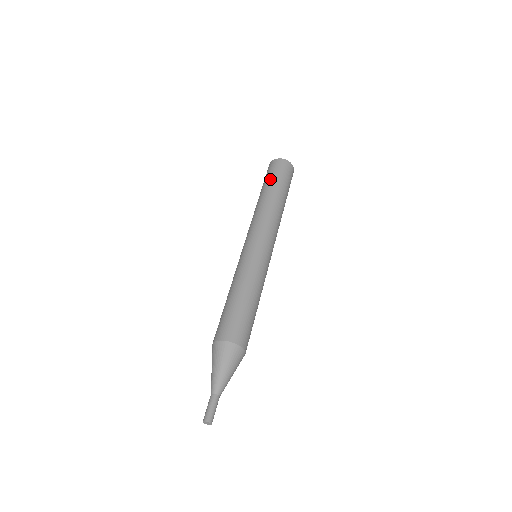
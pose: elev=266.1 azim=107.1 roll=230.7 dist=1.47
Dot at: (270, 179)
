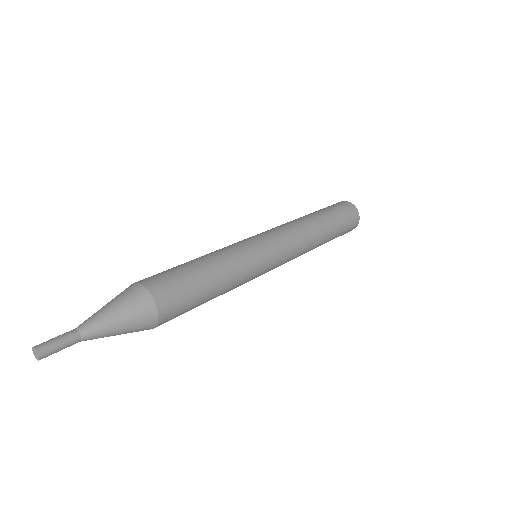
Dot at: (326, 209)
